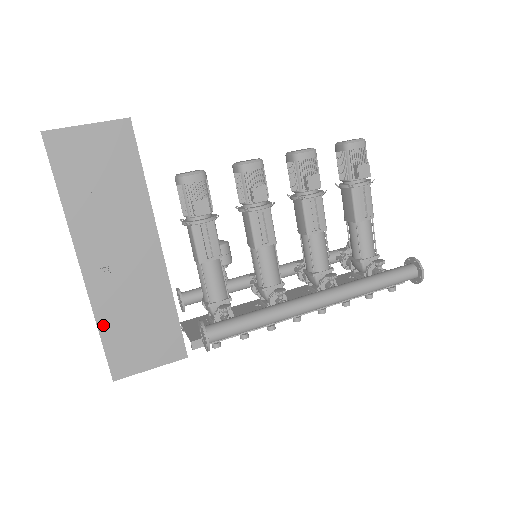
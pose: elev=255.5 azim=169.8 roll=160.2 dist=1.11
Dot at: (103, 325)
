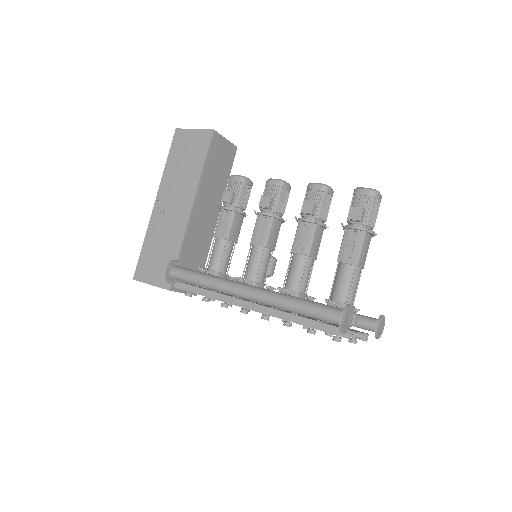
Dot at: (146, 242)
